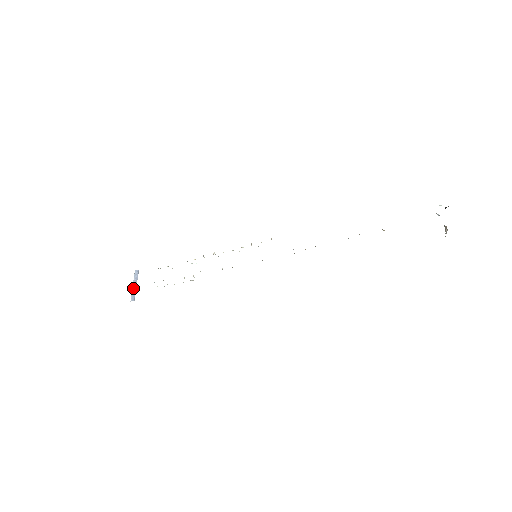
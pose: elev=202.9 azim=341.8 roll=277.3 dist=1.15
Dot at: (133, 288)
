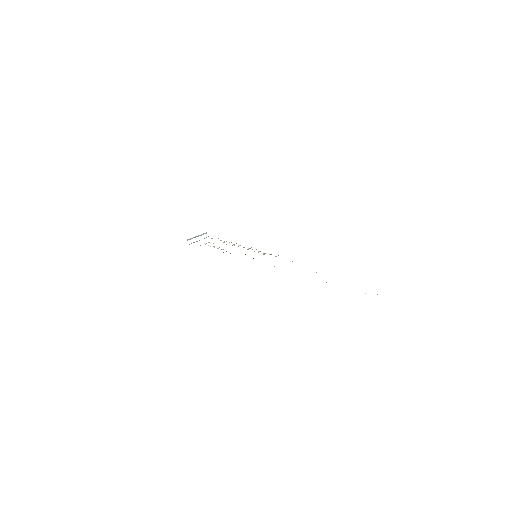
Dot at: (195, 237)
